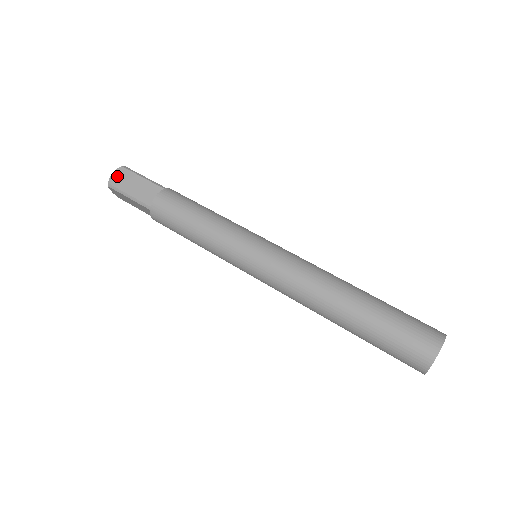
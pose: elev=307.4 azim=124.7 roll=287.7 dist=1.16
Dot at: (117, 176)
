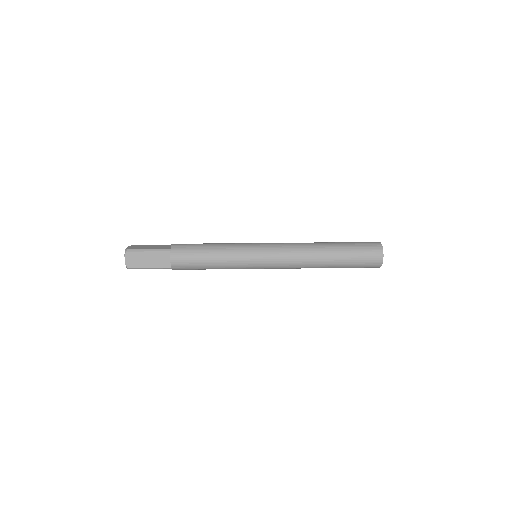
Dot at: (131, 247)
